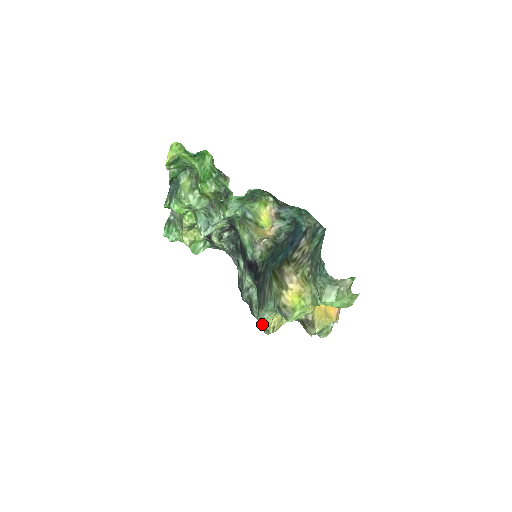
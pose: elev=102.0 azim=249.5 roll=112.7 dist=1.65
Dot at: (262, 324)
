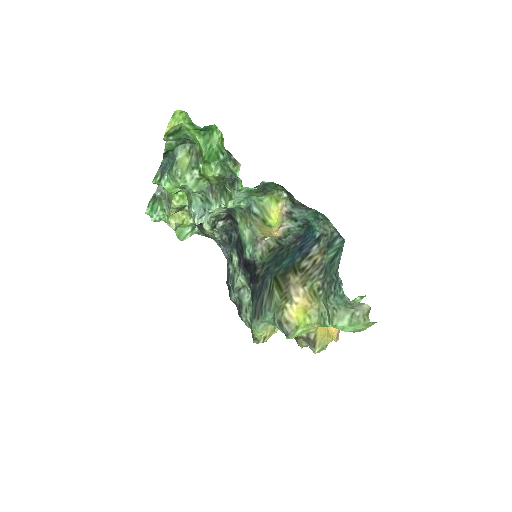
Dot at: (252, 332)
